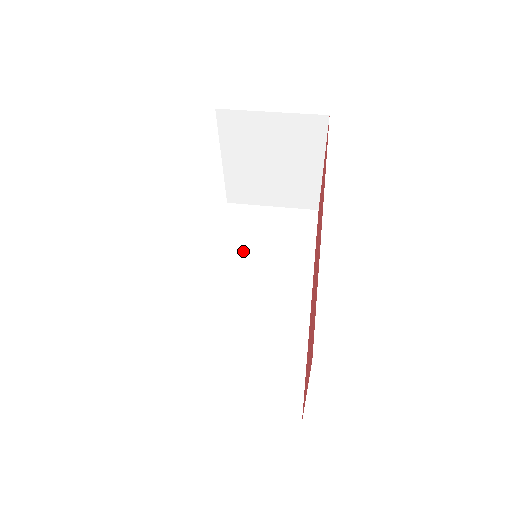
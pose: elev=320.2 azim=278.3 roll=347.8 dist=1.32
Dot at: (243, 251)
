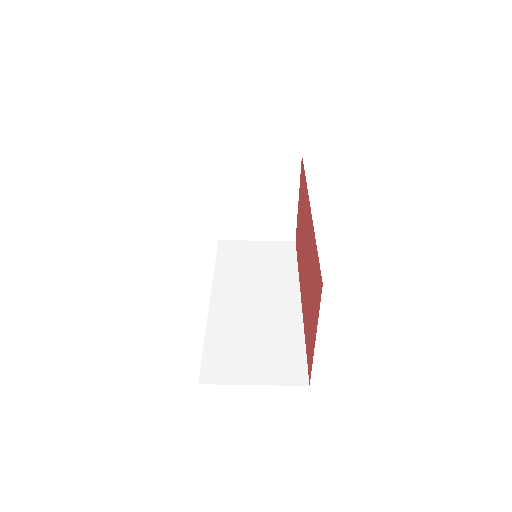
Dot at: (237, 271)
